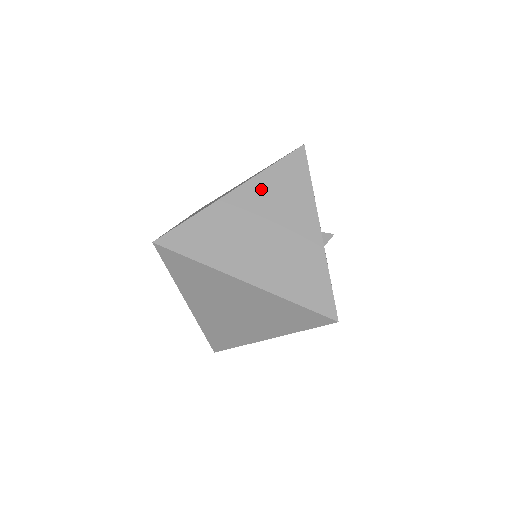
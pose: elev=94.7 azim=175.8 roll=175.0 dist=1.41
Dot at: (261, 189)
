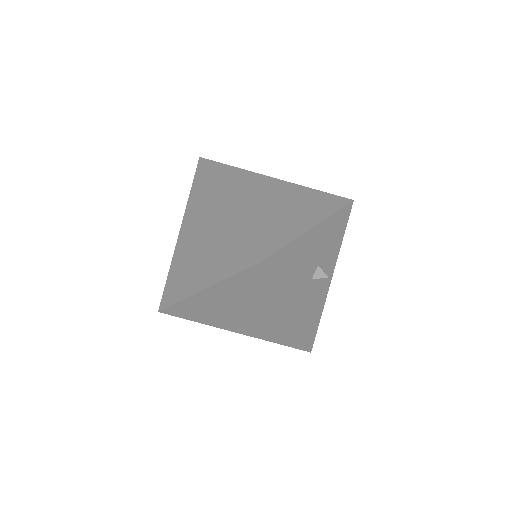
Dot at: (296, 190)
